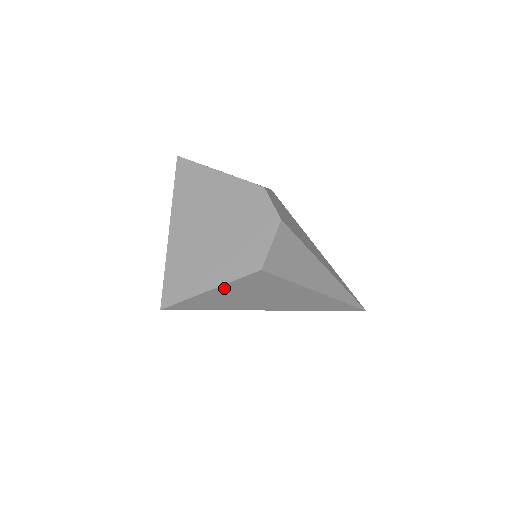
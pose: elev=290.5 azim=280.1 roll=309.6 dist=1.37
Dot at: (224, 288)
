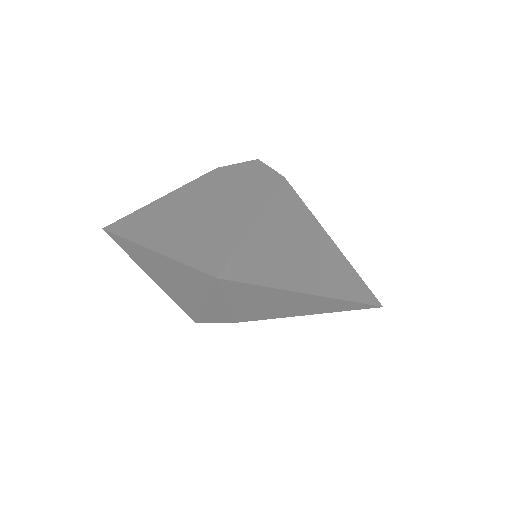
Dot at: (265, 220)
